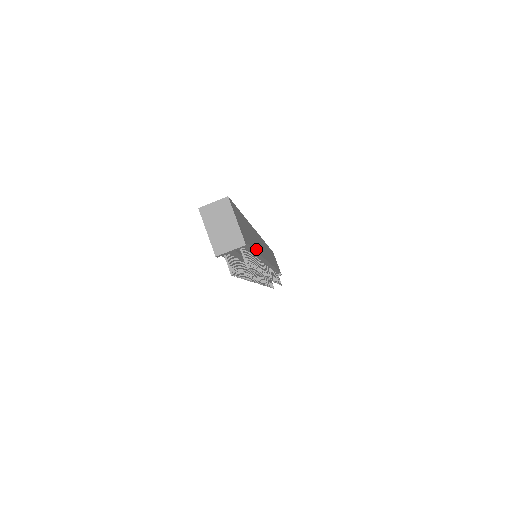
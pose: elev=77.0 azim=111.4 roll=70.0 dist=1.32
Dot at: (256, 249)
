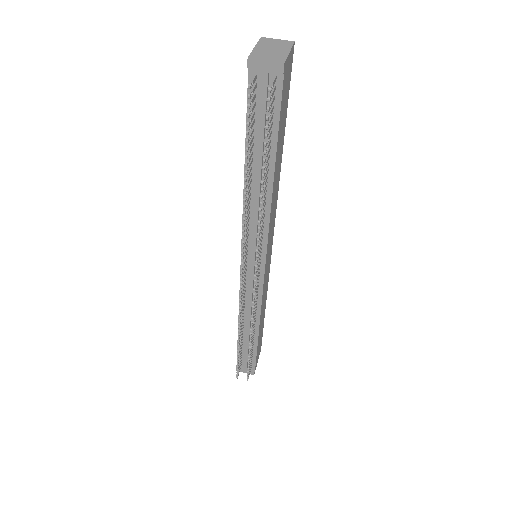
Dot at: (276, 163)
